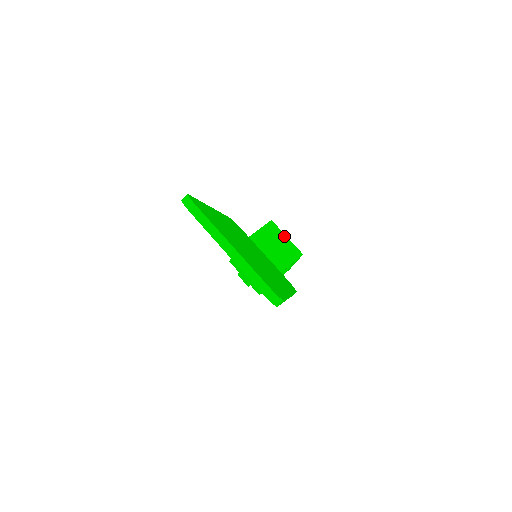
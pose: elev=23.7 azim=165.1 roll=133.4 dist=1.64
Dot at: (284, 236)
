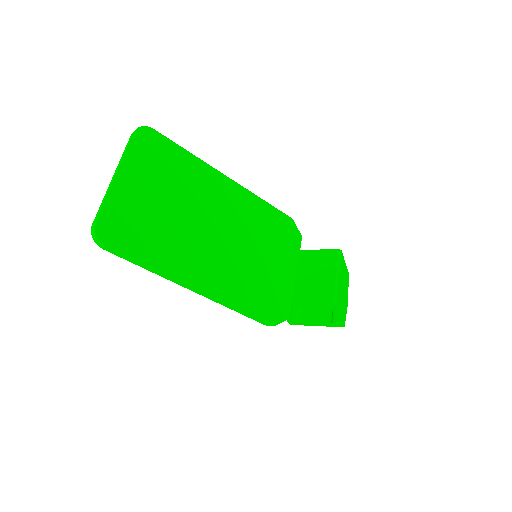
Dot at: (335, 272)
